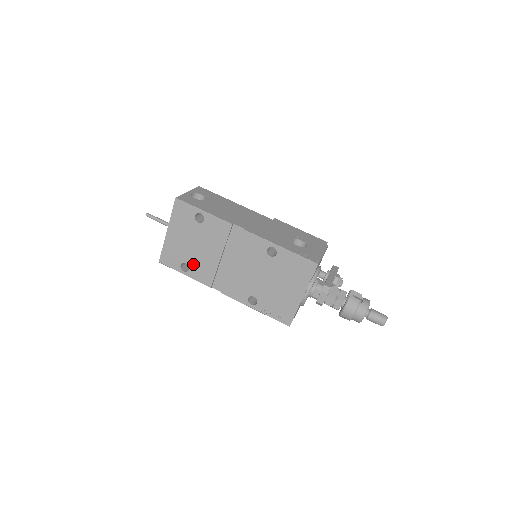
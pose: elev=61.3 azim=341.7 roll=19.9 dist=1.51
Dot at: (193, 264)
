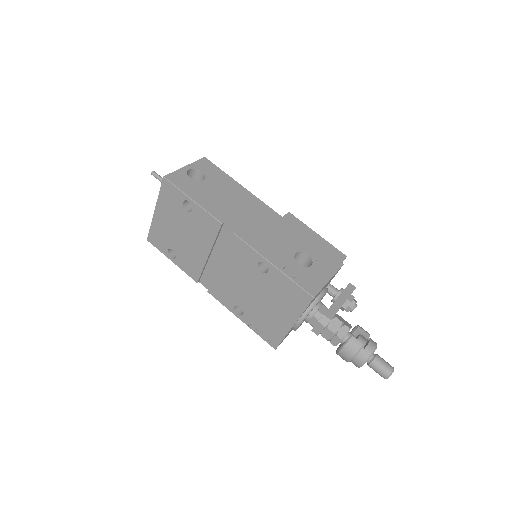
Dot at: (180, 253)
